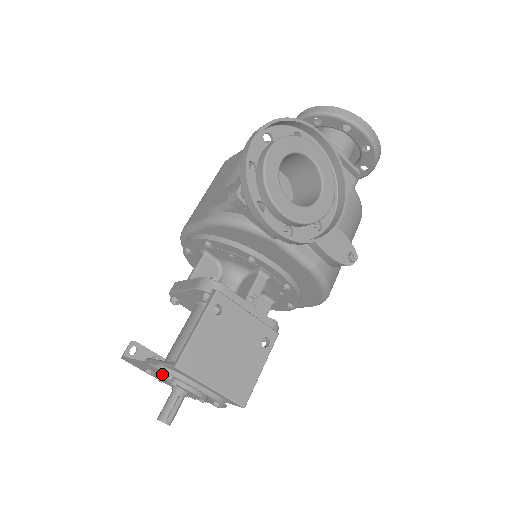
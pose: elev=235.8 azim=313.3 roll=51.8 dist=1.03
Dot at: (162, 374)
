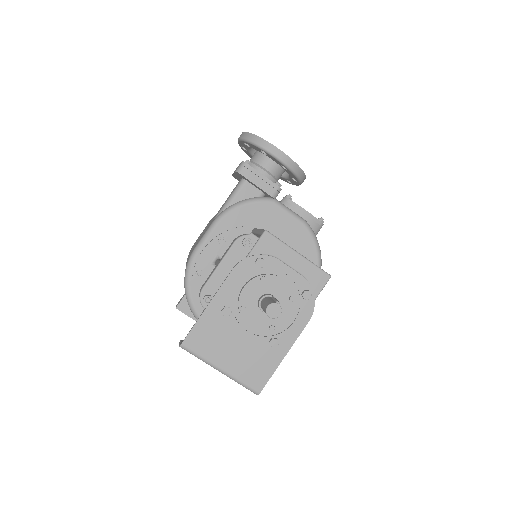
Dot at: (247, 282)
